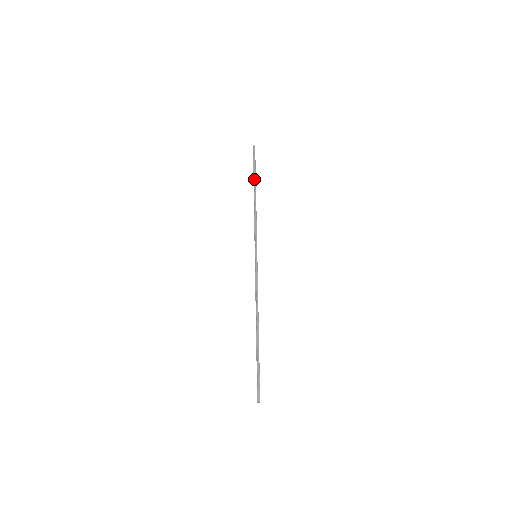
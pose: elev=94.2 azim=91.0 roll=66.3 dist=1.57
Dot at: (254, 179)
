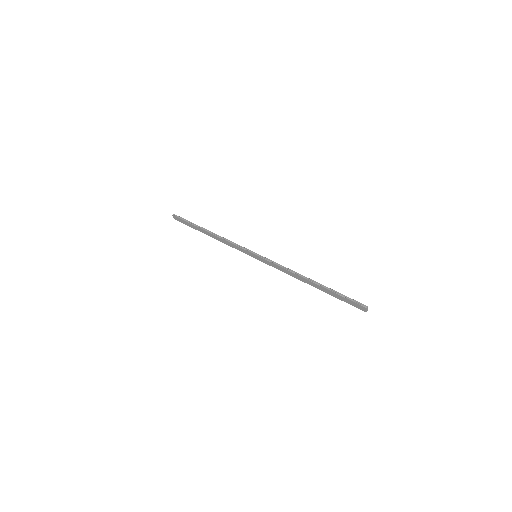
Dot at: (198, 227)
